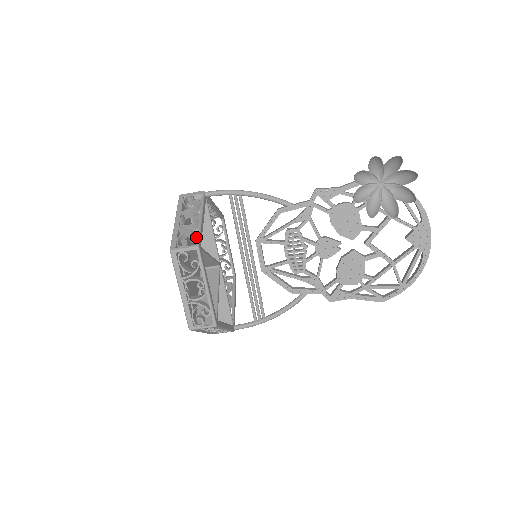
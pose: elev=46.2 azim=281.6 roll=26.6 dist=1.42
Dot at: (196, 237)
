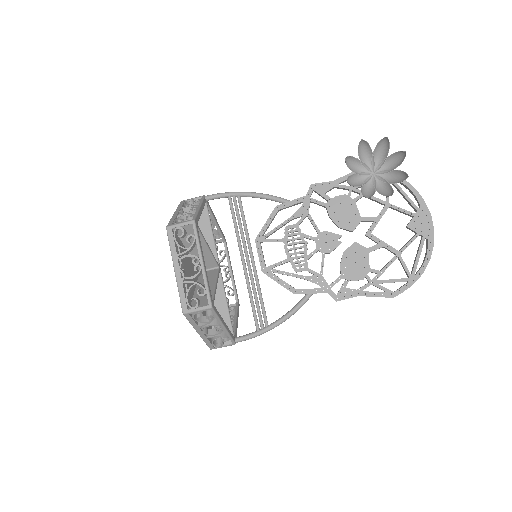
Dot at: (193, 217)
